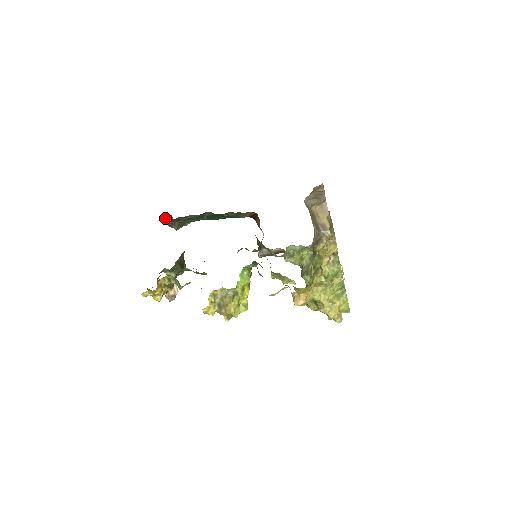
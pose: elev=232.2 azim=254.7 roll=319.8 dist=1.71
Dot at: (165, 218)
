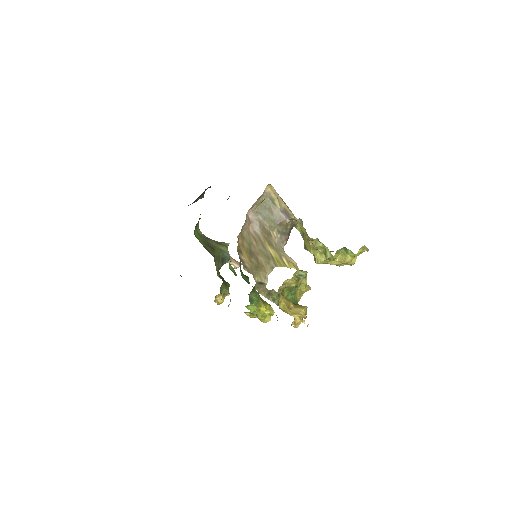
Dot at: occluded
